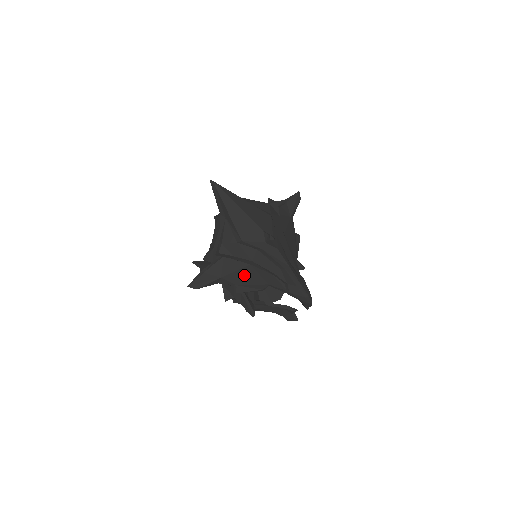
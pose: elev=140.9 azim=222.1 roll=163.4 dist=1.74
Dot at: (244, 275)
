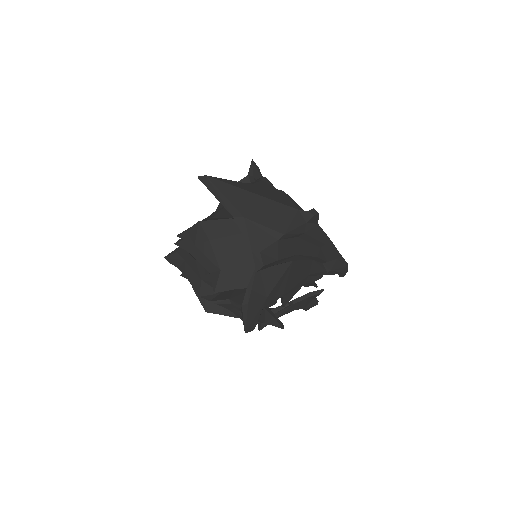
Dot at: (288, 278)
